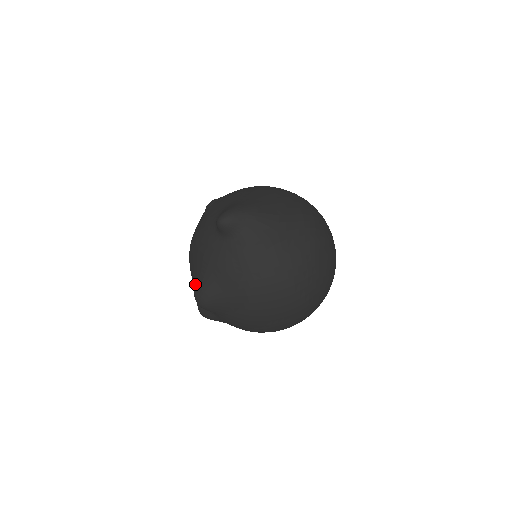
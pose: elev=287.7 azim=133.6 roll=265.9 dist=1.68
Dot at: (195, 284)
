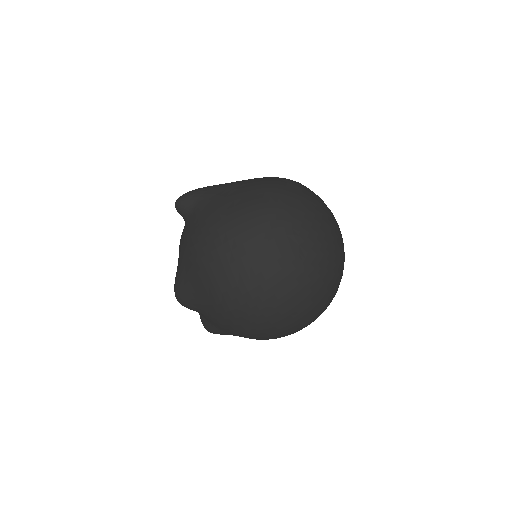
Dot at: occluded
